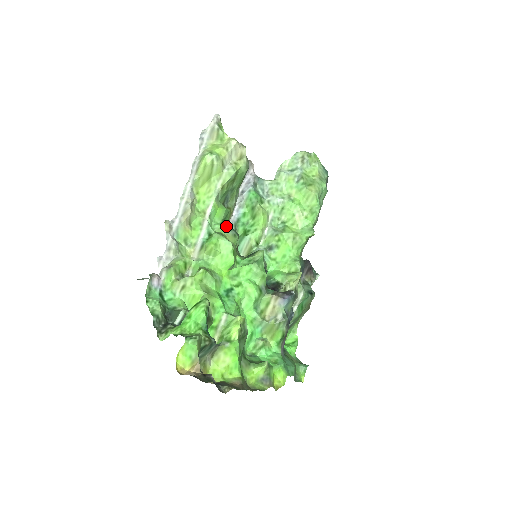
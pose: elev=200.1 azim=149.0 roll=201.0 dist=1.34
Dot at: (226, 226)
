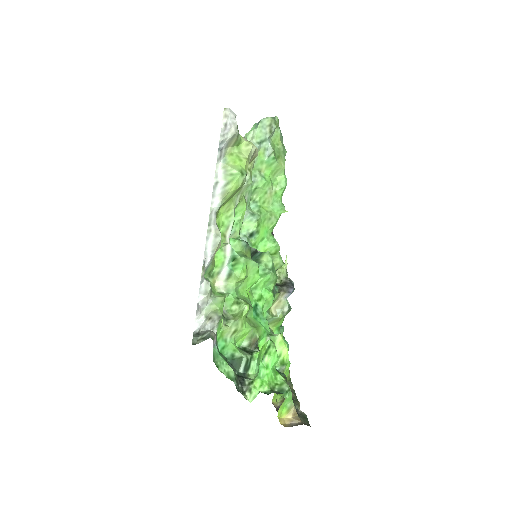
Dot at: (242, 242)
